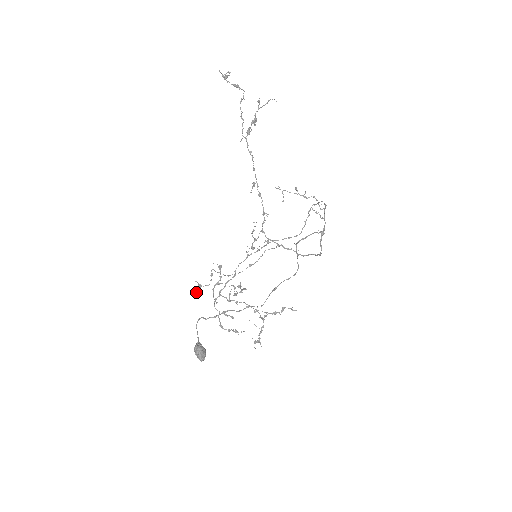
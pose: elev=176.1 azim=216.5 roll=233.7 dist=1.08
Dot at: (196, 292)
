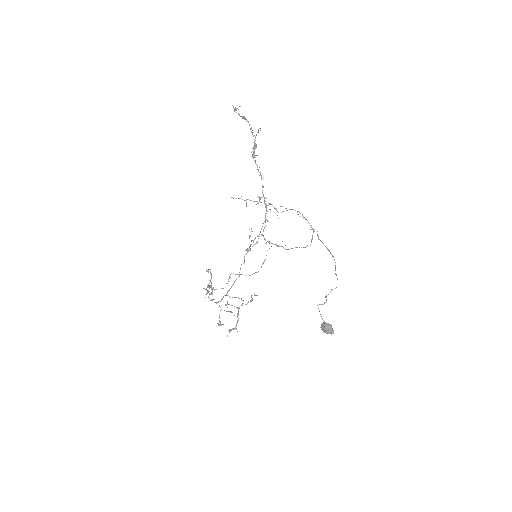
Dot at: (205, 297)
